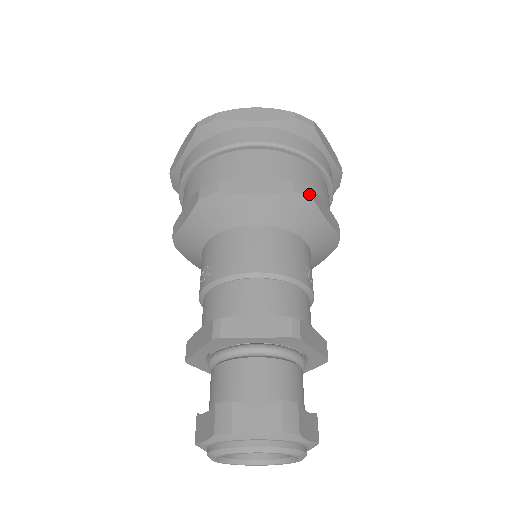
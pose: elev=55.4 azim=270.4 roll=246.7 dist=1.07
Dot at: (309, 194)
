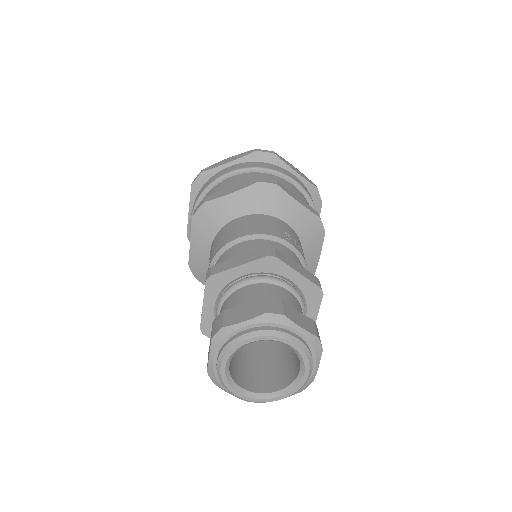
Dot at: (273, 182)
